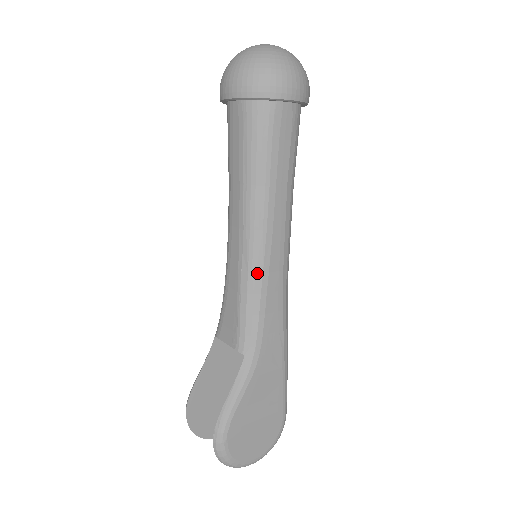
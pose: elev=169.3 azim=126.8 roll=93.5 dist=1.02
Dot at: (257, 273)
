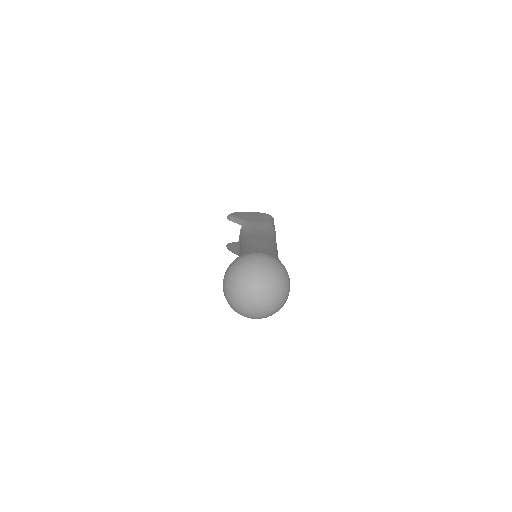
Dot at: occluded
